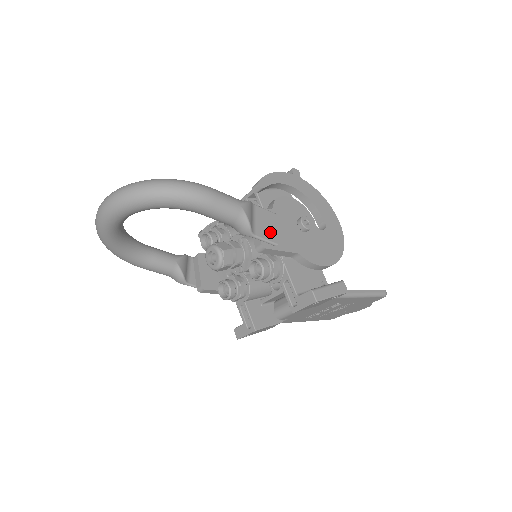
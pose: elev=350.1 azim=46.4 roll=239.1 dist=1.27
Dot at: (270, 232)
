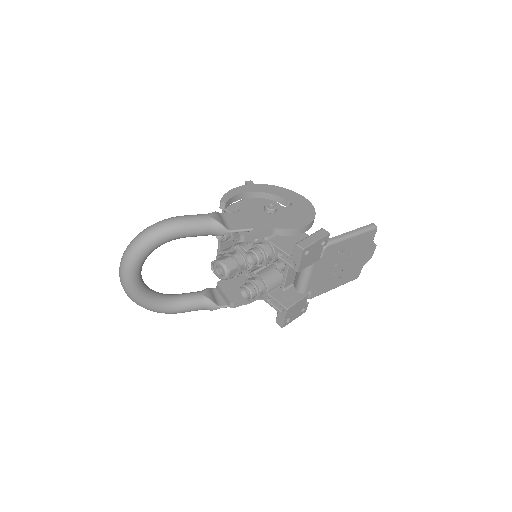
Dot at: (243, 224)
